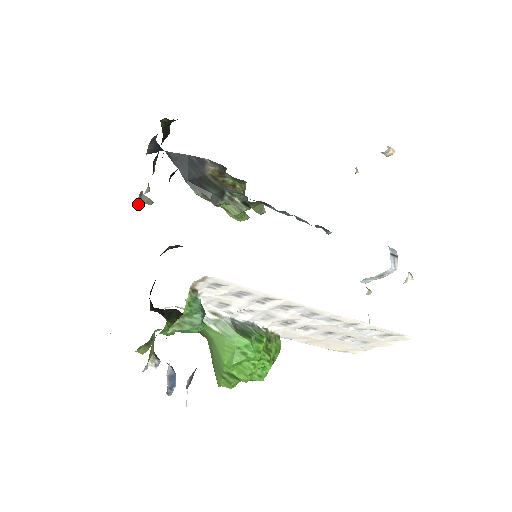
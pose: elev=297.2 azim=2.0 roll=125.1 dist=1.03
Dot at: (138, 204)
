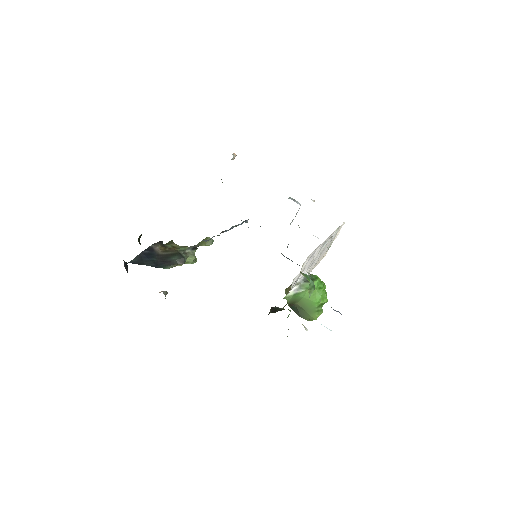
Dot at: occluded
